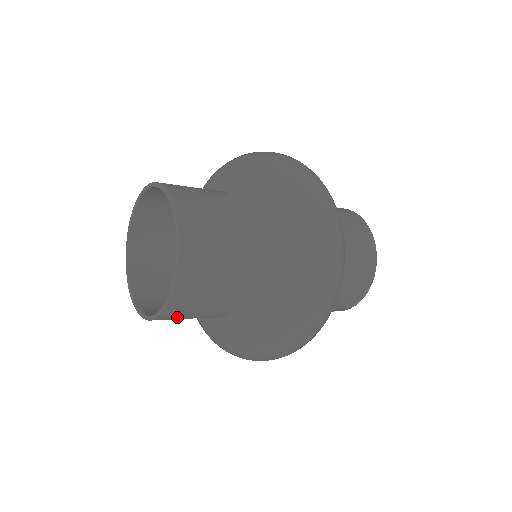
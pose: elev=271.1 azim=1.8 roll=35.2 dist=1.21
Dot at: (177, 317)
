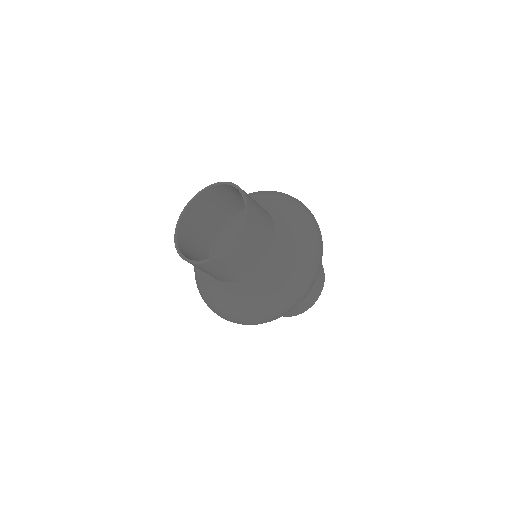
Dot at: (225, 264)
